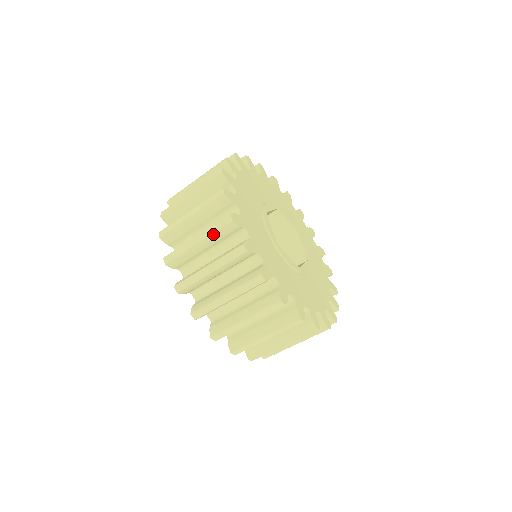
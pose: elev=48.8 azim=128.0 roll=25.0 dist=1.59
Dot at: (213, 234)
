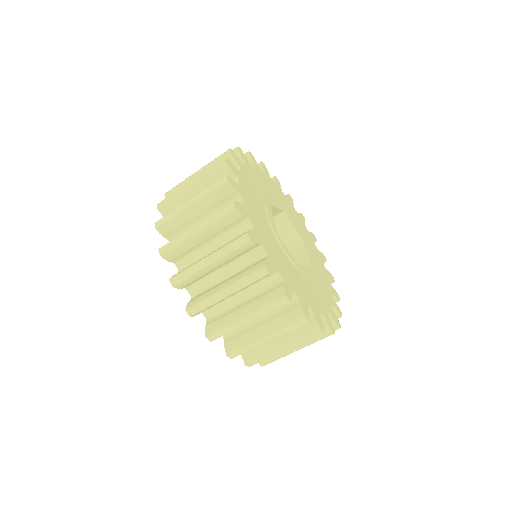
Dot at: occluded
